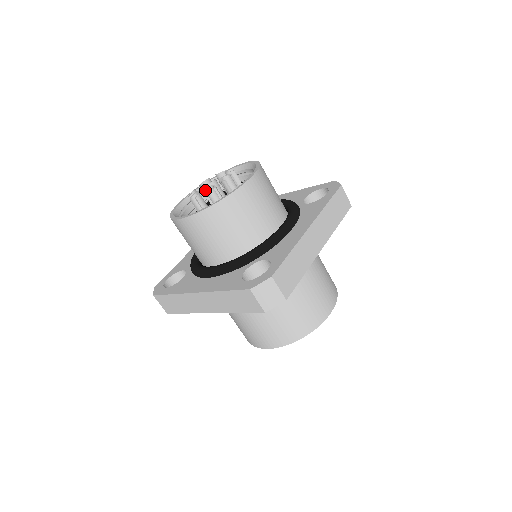
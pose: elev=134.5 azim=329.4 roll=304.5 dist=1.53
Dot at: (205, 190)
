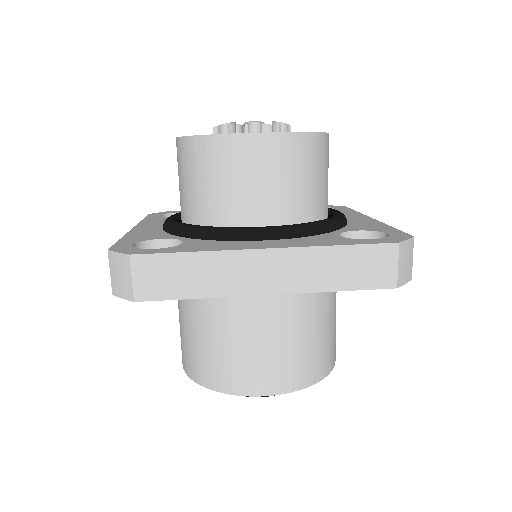
Dot at: occluded
